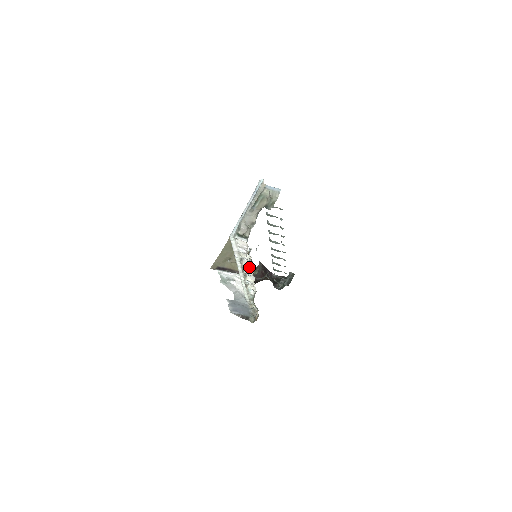
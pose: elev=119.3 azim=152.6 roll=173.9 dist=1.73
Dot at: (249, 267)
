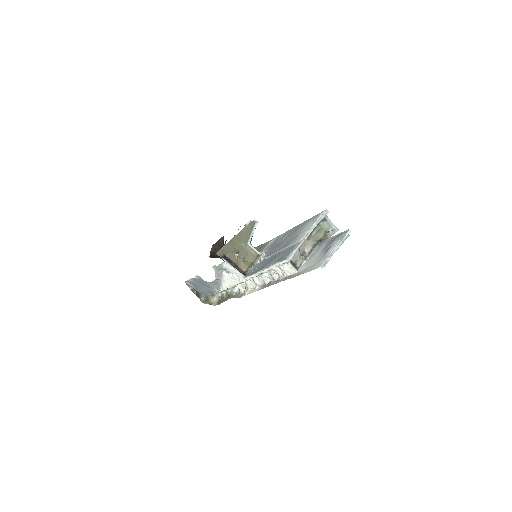
Dot at: (265, 281)
